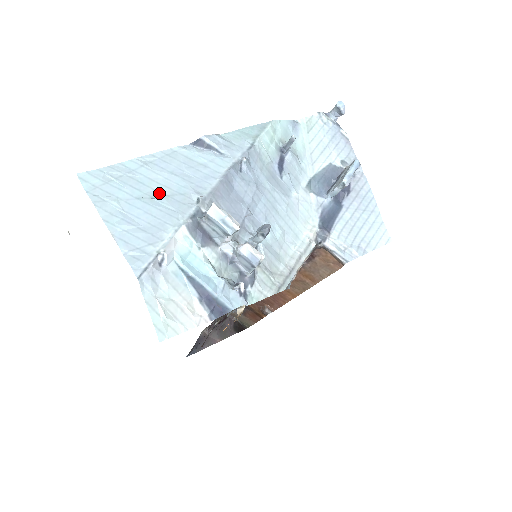
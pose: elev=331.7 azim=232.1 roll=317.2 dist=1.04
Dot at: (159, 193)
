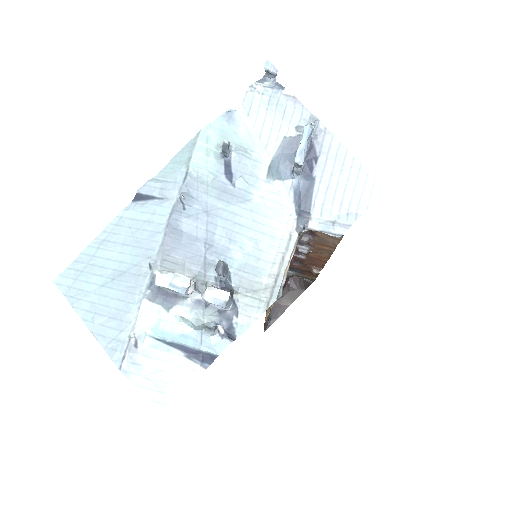
Dot at: (118, 272)
